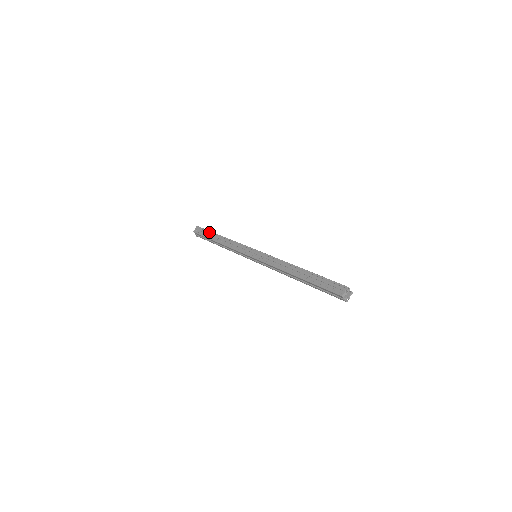
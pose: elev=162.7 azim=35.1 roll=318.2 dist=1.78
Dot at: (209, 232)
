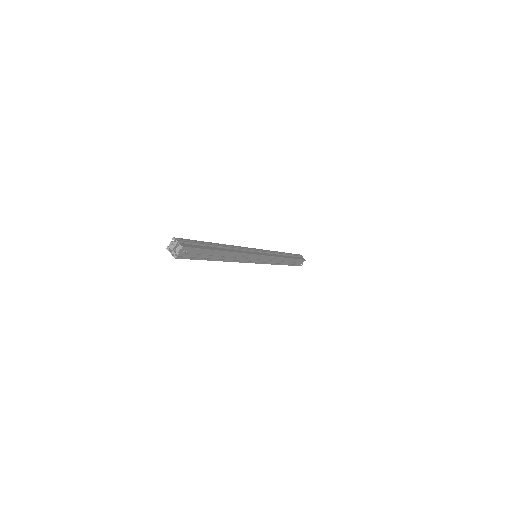
Dot at: occluded
